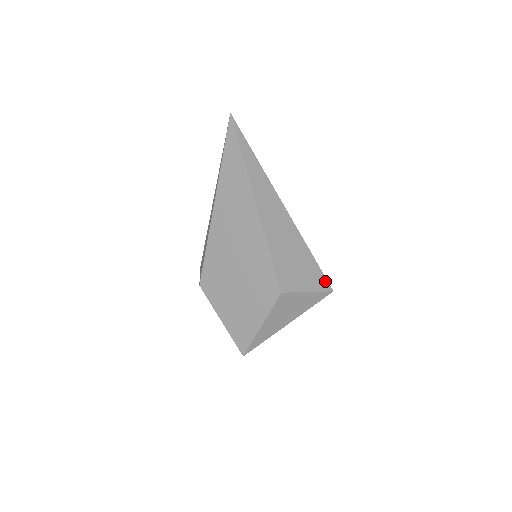
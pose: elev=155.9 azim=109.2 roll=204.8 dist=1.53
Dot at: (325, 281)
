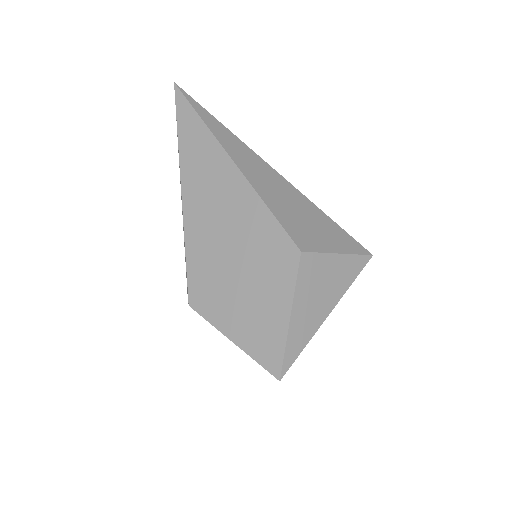
Dot at: (356, 243)
